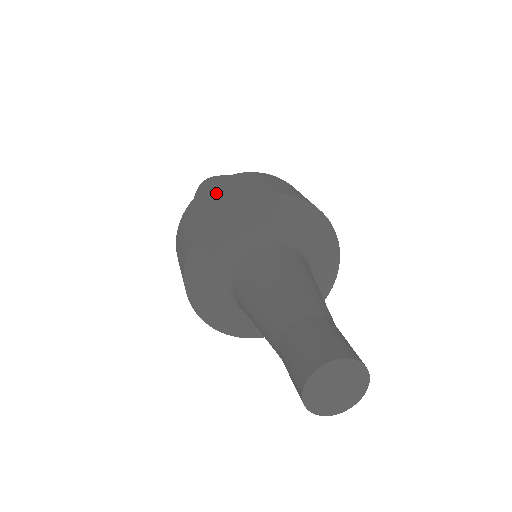
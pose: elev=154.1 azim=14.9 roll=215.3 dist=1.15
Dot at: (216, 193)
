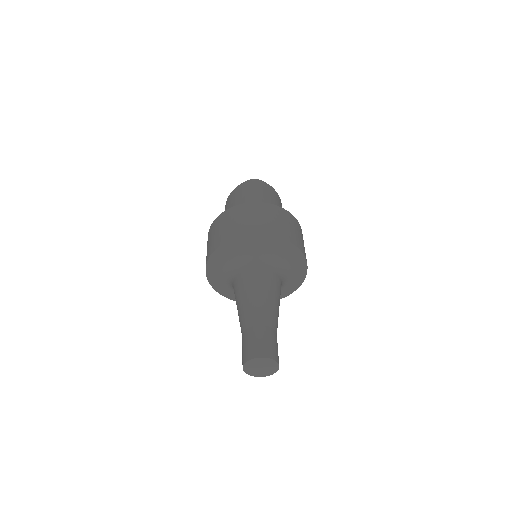
Dot at: (264, 216)
